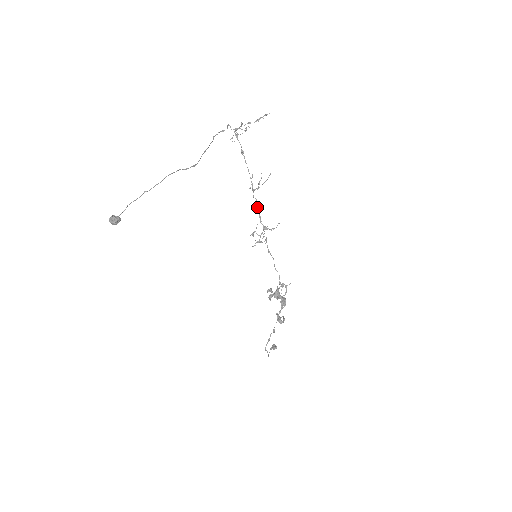
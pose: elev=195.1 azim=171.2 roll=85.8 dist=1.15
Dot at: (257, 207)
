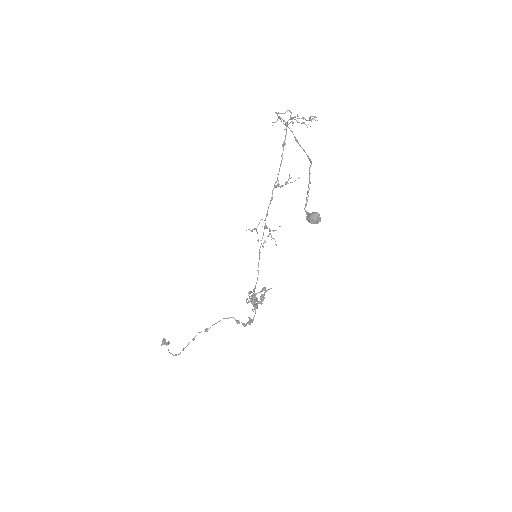
Dot at: (269, 204)
